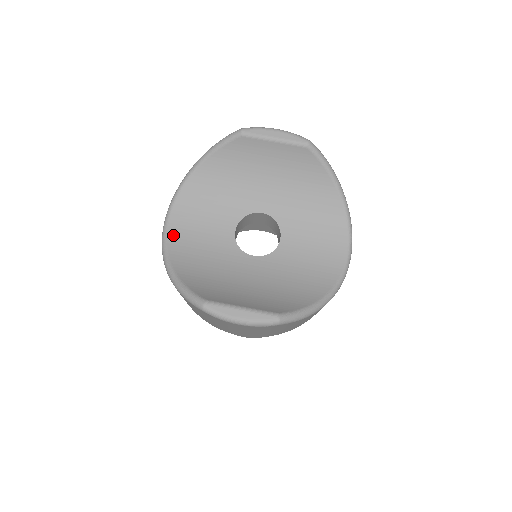
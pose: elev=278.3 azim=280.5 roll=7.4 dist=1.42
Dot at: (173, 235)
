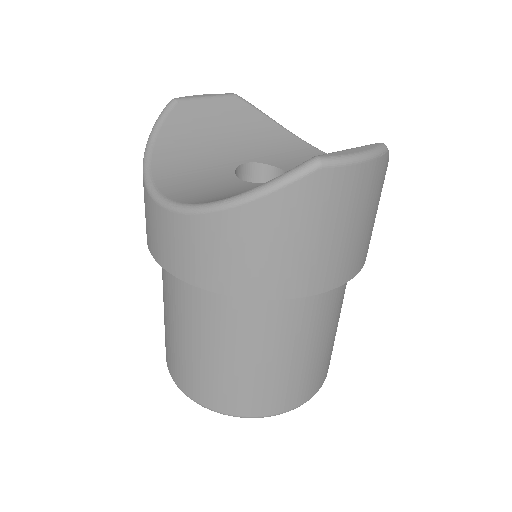
Dot at: (187, 200)
